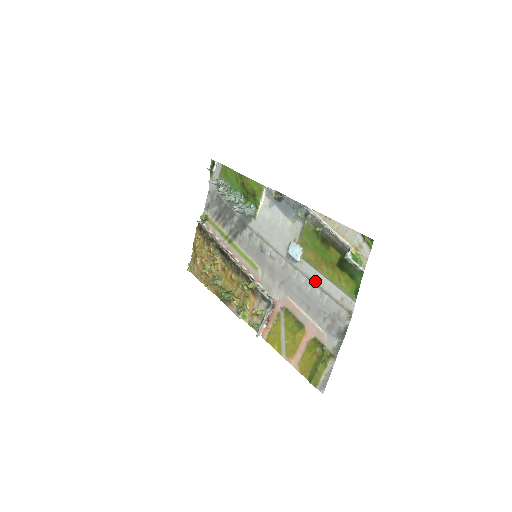
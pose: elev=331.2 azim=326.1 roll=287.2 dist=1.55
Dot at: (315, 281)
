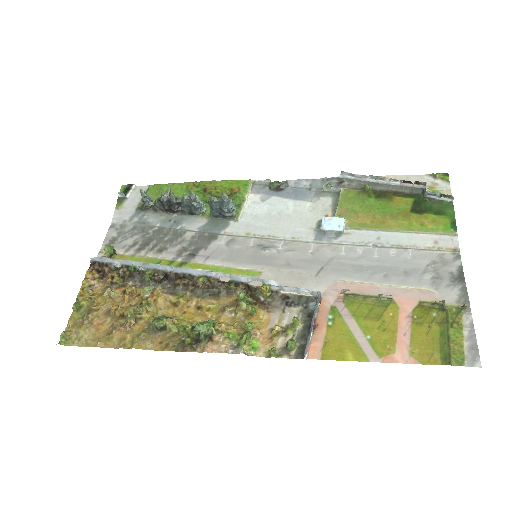
Dot at: (382, 243)
